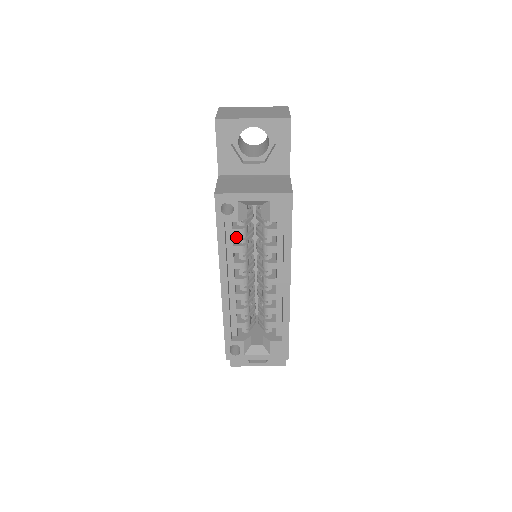
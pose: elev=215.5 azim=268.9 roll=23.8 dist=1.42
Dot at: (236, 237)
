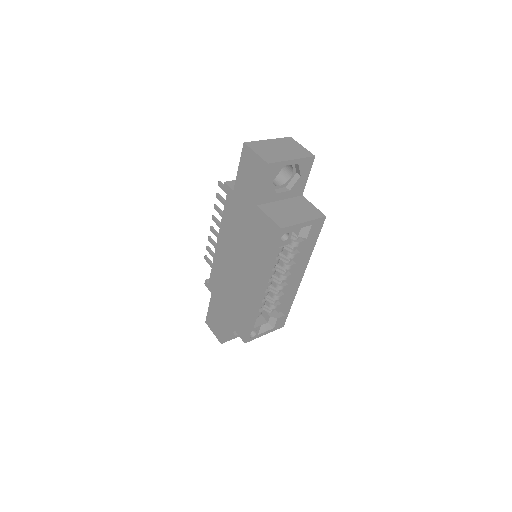
Dot at: occluded
